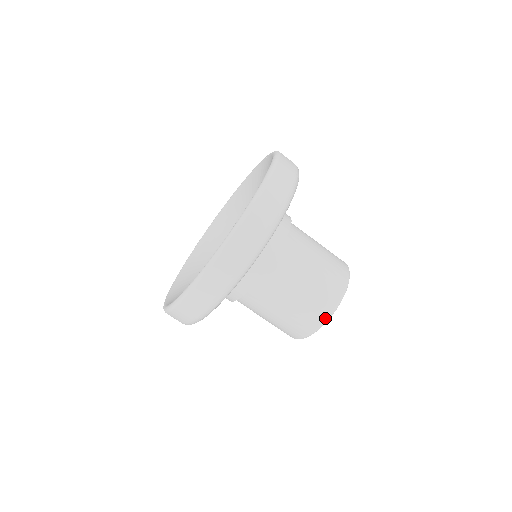
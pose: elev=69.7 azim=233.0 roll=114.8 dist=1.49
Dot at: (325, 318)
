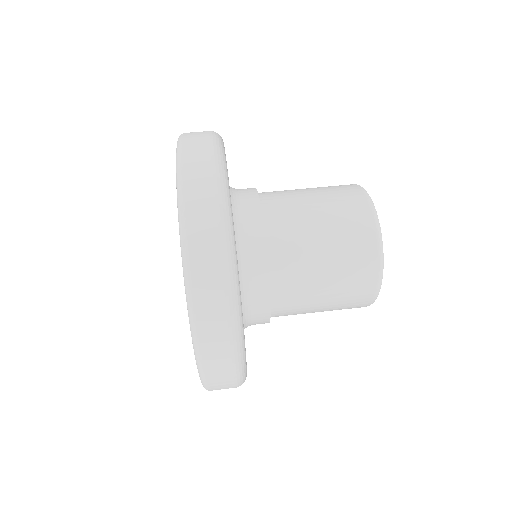
Dot at: occluded
